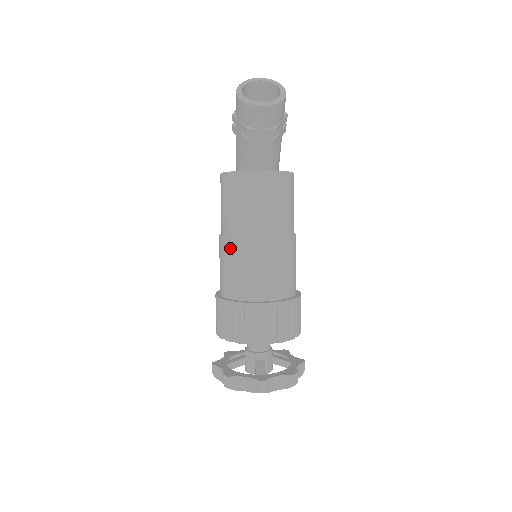
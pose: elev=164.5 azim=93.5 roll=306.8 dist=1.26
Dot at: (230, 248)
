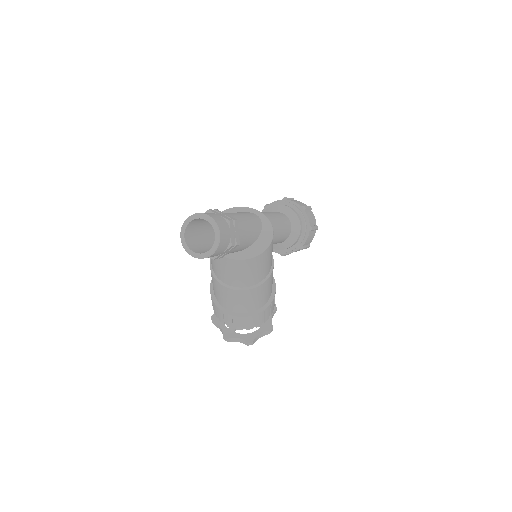
Dot at: occluded
